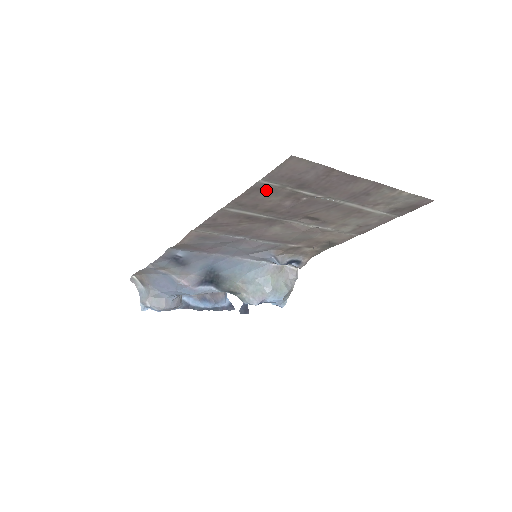
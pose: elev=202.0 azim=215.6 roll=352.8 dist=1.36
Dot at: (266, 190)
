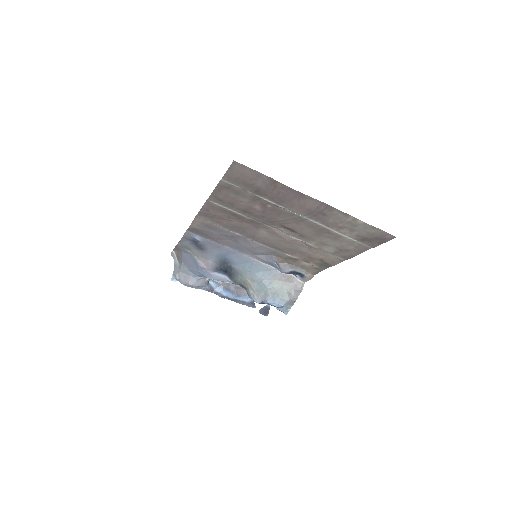
Dot at: (232, 190)
